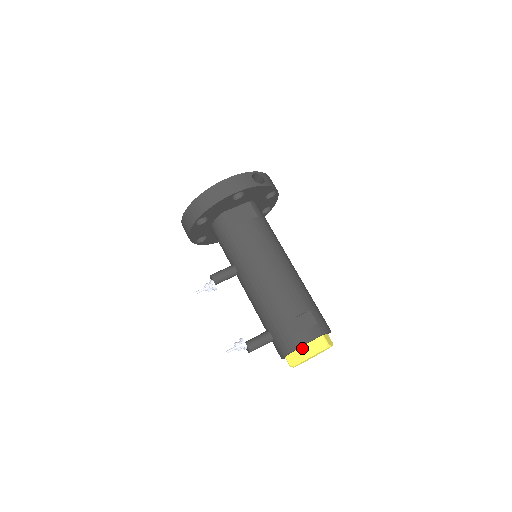
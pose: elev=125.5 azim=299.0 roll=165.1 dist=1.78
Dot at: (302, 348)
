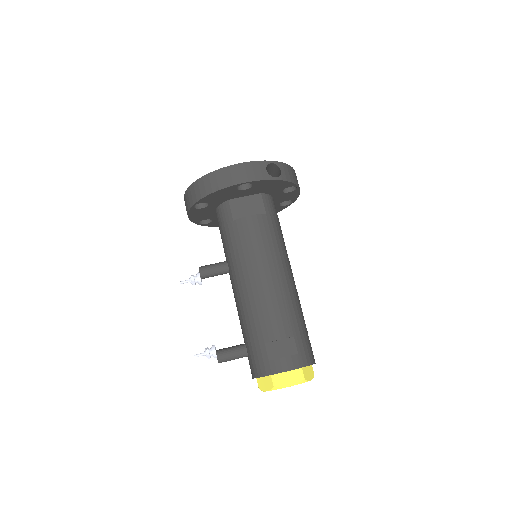
Dot at: (273, 376)
